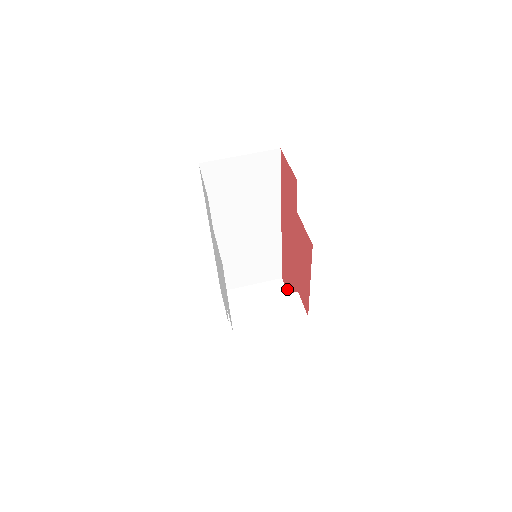
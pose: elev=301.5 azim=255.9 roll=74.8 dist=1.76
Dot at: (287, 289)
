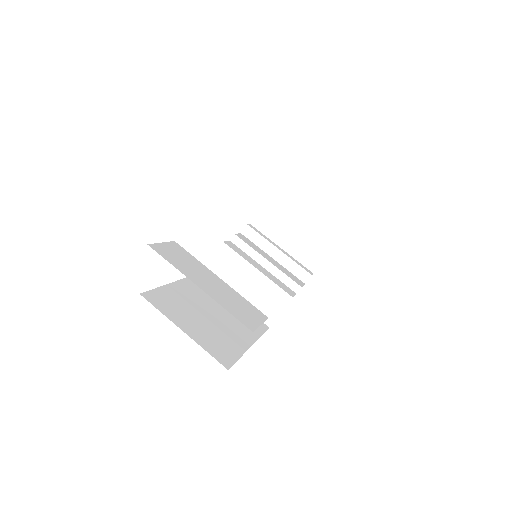
Dot at: occluded
